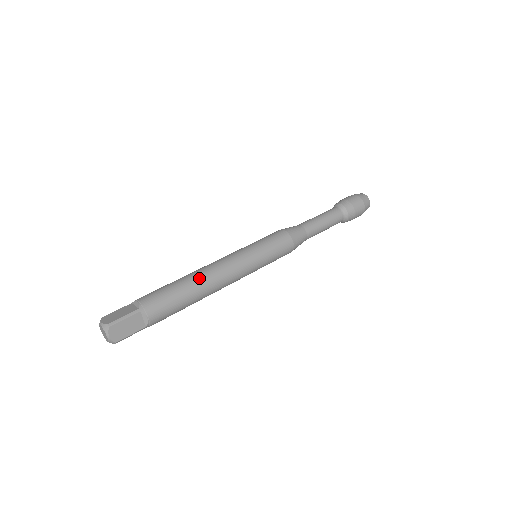
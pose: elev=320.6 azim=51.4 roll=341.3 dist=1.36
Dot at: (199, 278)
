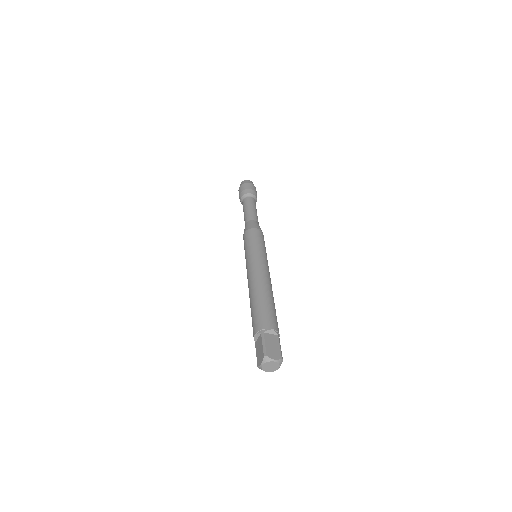
Dot at: (255, 290)
